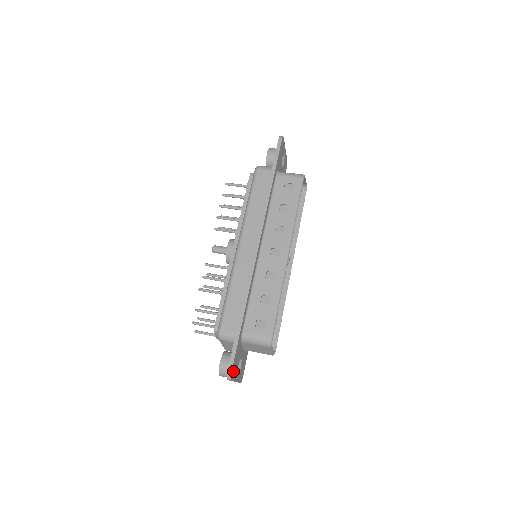
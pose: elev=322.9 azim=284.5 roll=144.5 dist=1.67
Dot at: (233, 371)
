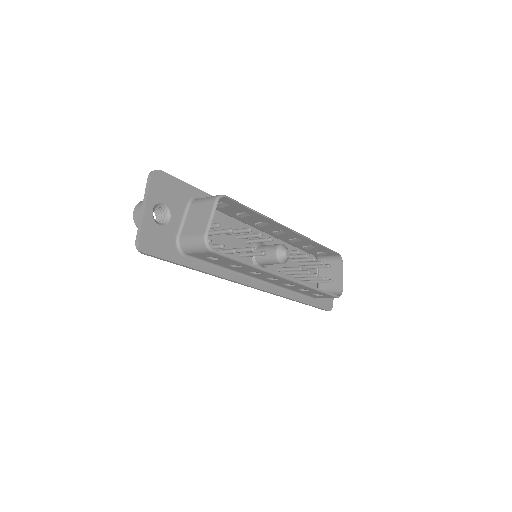
Dot at: (161, 181)
